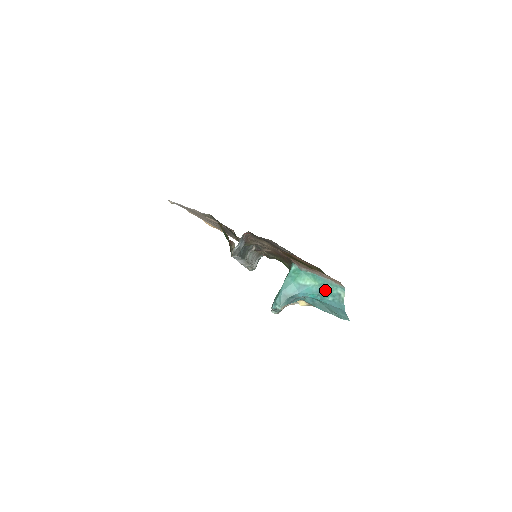
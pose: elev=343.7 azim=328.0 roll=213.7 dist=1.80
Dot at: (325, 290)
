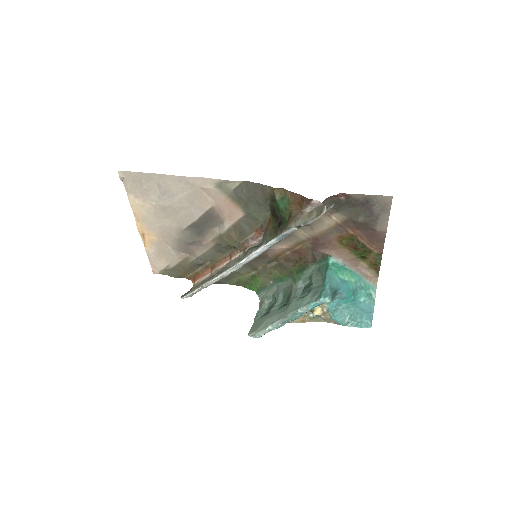
Dot at: (359, 289)
